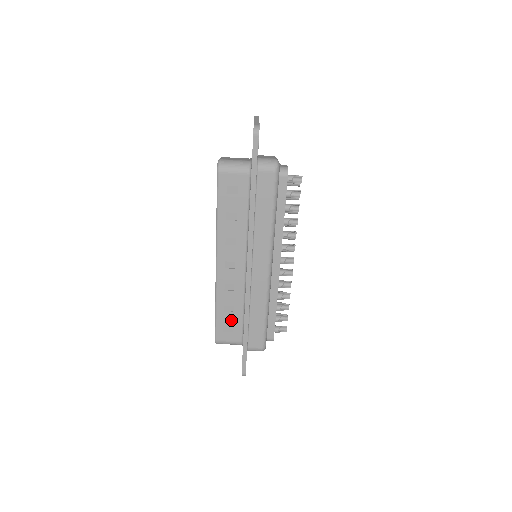
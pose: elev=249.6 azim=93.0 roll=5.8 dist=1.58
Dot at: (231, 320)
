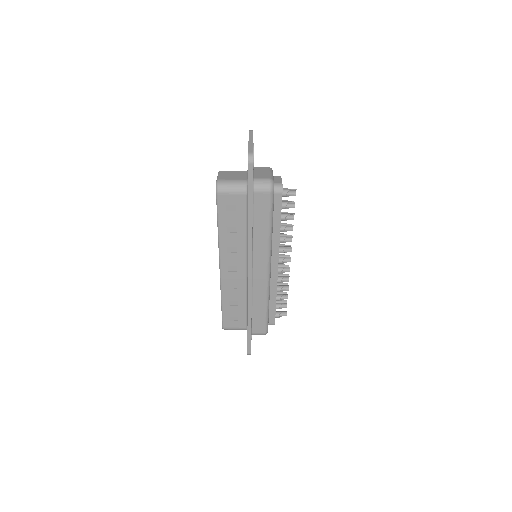
Dot at: (236, 312)
